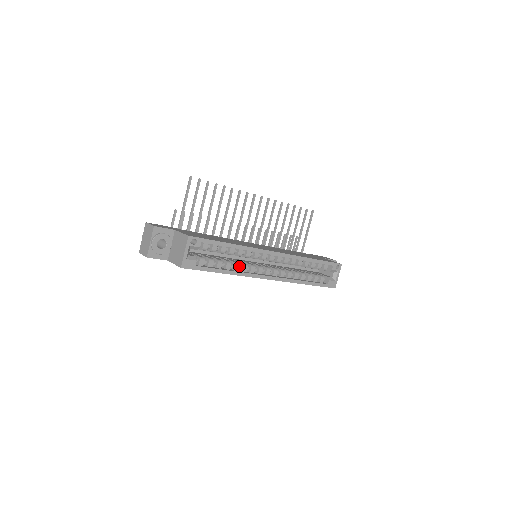
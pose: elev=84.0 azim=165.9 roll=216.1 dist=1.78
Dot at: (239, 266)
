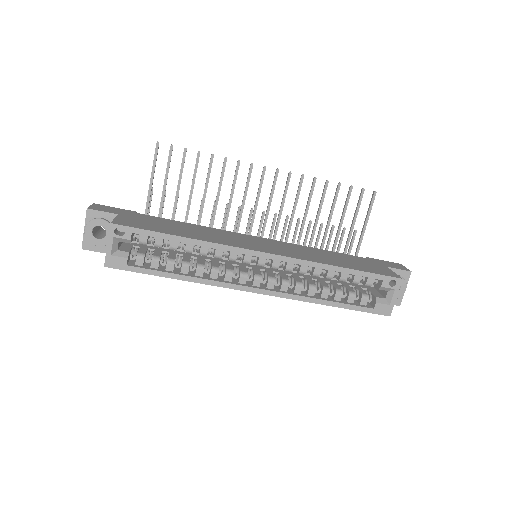
Dot at: occluded
